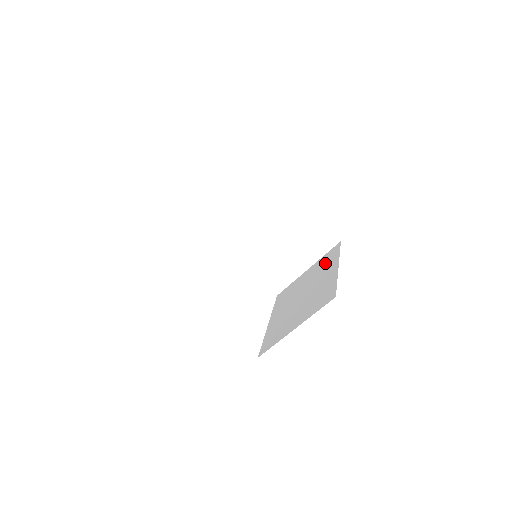
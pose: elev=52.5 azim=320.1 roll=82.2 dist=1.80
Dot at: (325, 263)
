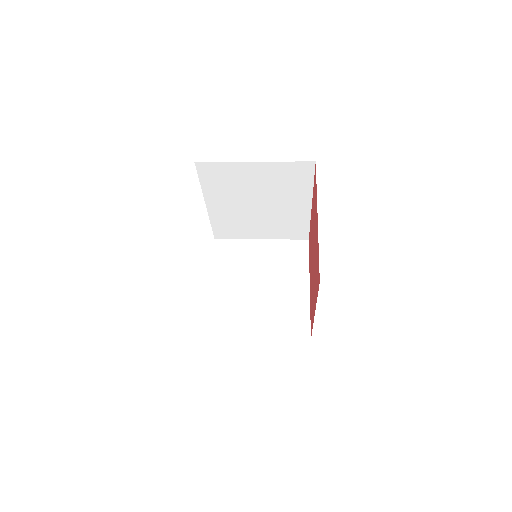
Dot at: (289, 259)
